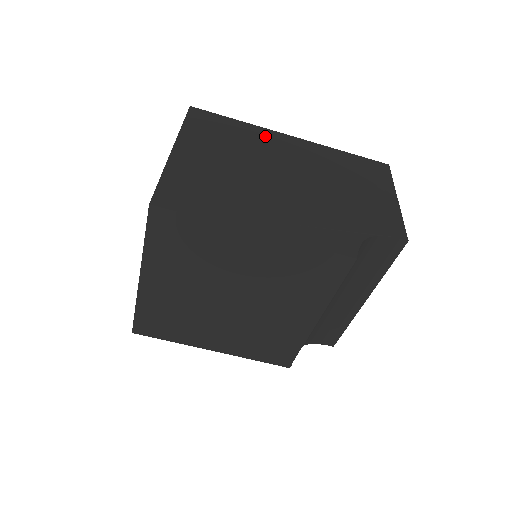
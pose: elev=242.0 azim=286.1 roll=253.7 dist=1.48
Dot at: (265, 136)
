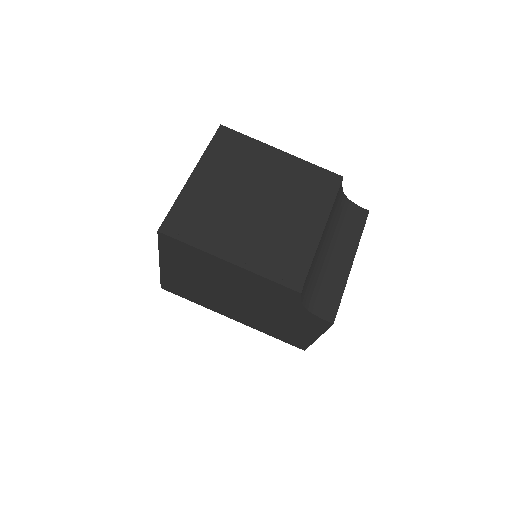
Dot at: occluded
